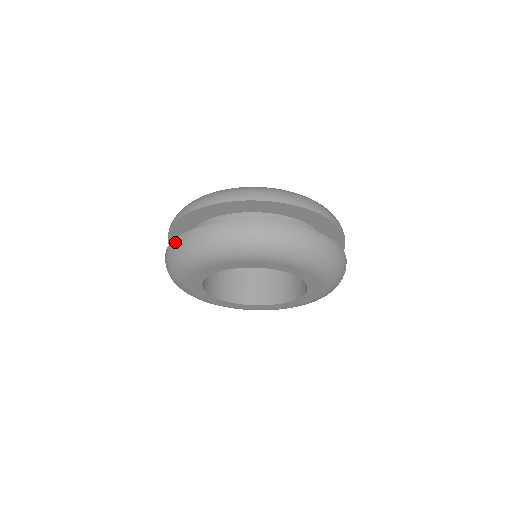
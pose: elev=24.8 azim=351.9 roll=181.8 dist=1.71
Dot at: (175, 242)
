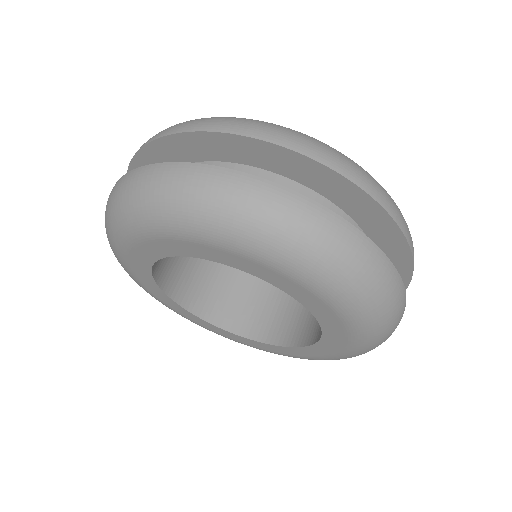
Dot at: (303, 203)
